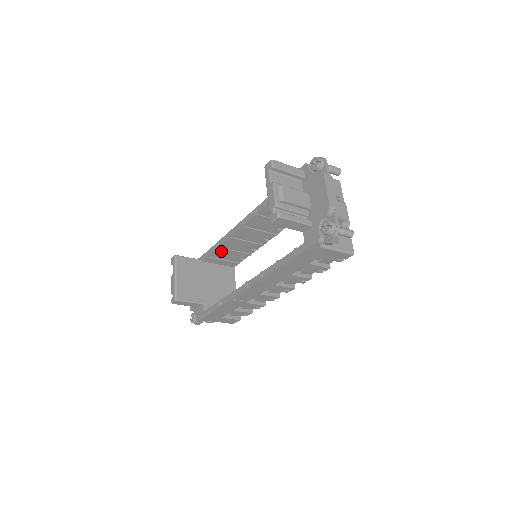
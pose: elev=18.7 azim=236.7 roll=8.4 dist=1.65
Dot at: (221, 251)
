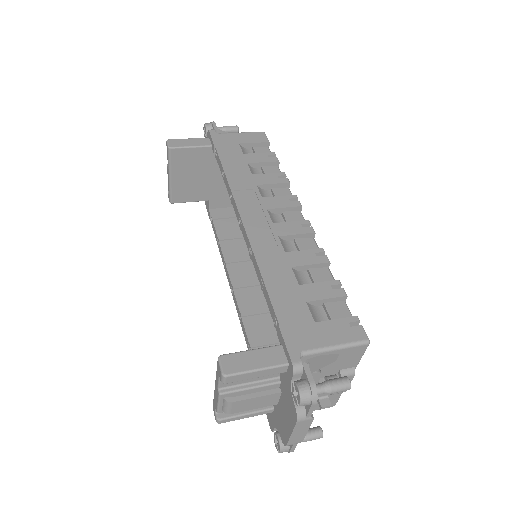
Dot at: occluded
